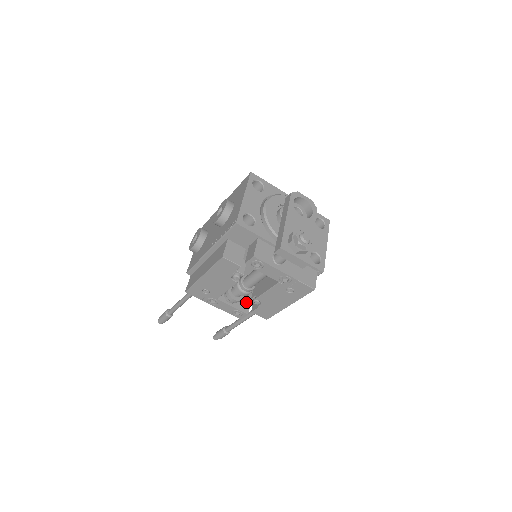
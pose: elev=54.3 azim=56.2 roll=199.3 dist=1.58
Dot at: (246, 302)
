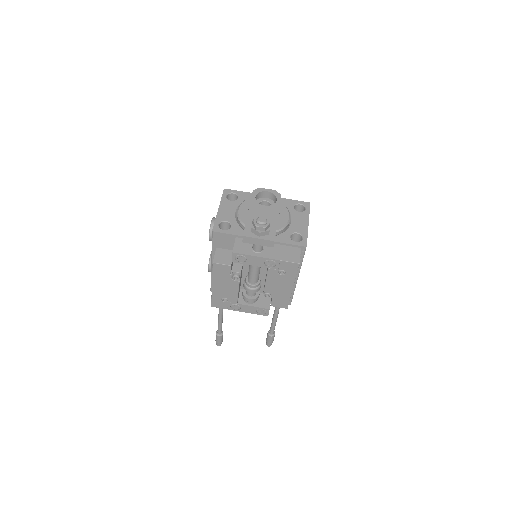
Dot at: (266, 299)
